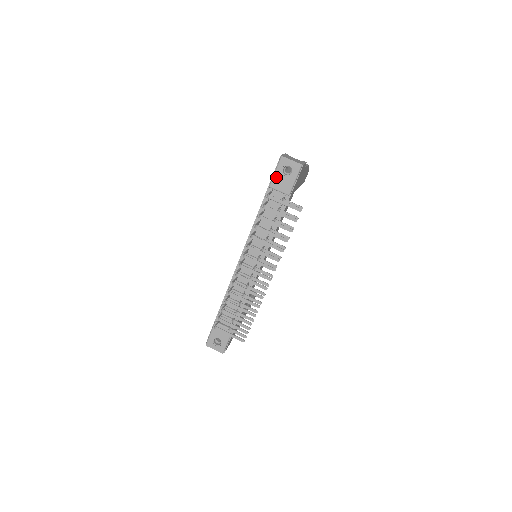
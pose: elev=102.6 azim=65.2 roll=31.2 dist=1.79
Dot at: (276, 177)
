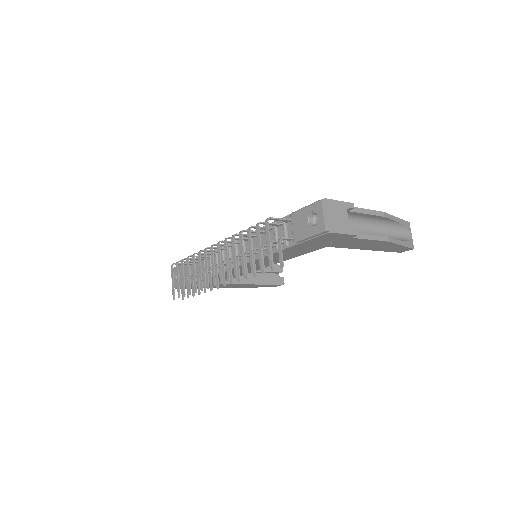
Dot at: (301, 213)
